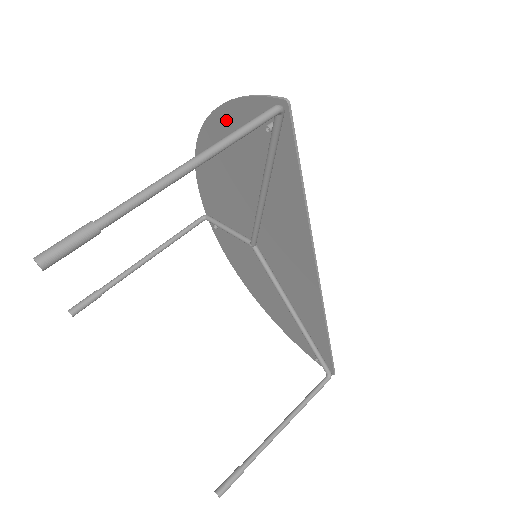
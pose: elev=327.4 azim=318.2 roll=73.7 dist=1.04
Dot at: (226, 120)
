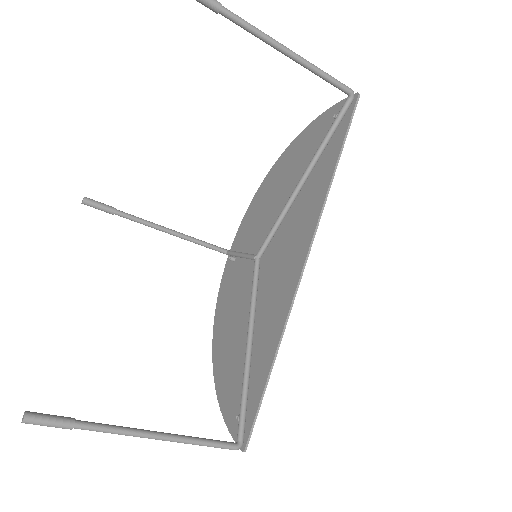
Dot at: (304, 137)
